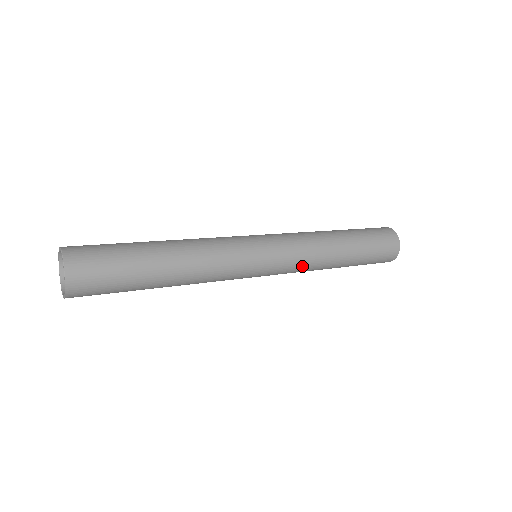
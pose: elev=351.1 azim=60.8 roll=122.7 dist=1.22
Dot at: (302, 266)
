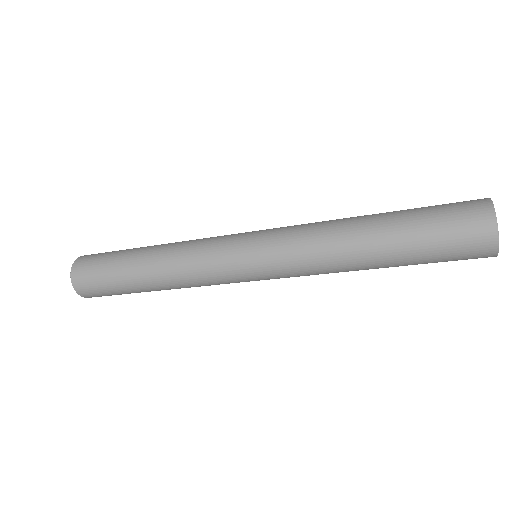
Dot at: (302, 255)
